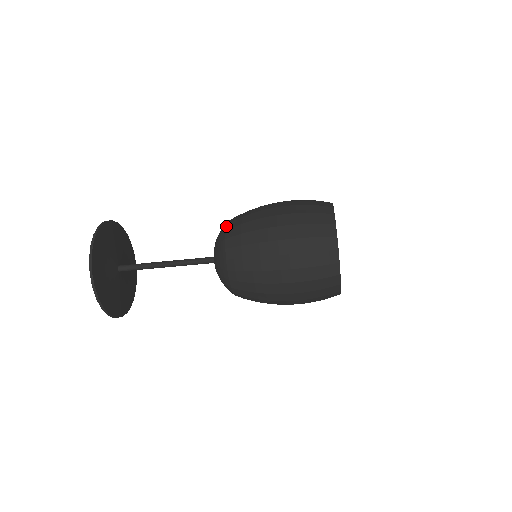
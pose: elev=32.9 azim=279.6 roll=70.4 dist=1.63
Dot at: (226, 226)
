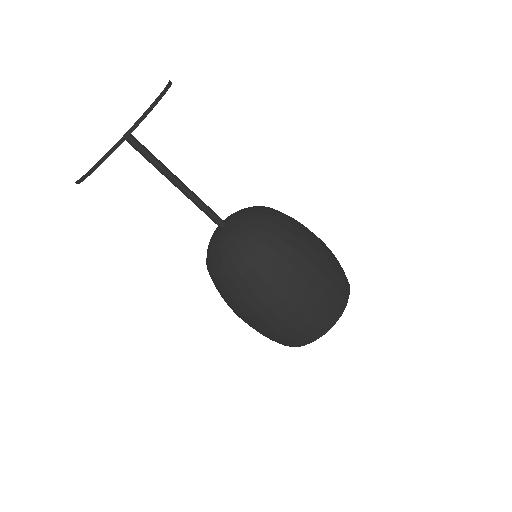
Dot at: (273, 217)
